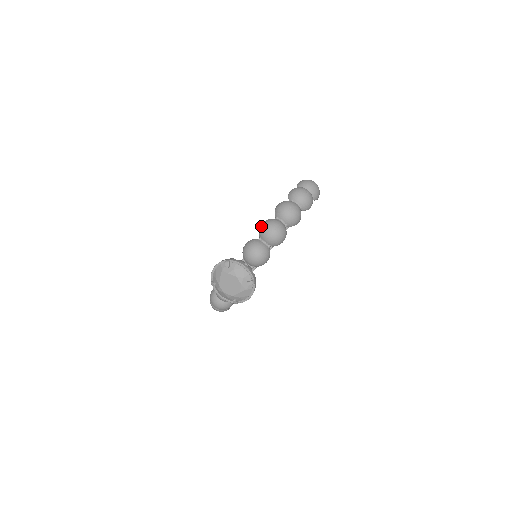
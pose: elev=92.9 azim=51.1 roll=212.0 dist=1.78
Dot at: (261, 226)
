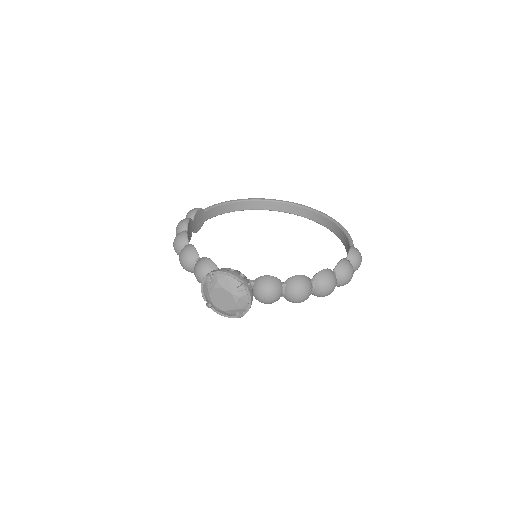
Dot at: (297, 280)
